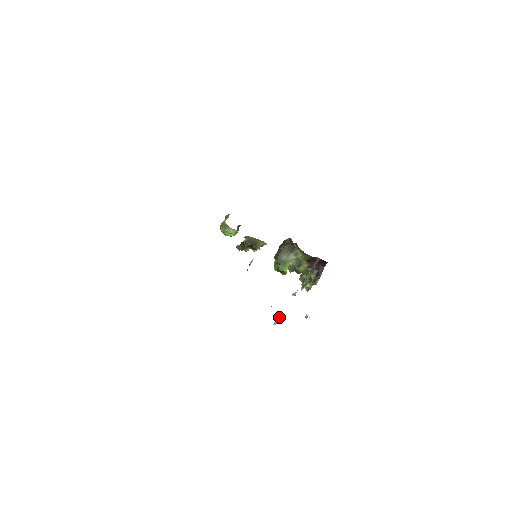
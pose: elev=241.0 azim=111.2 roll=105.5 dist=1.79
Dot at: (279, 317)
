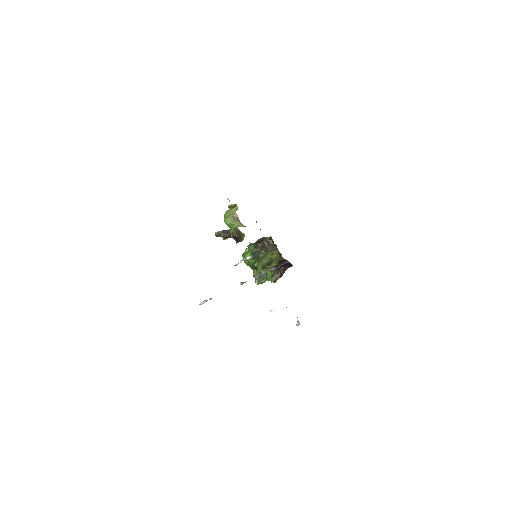
Dot at: occluded
